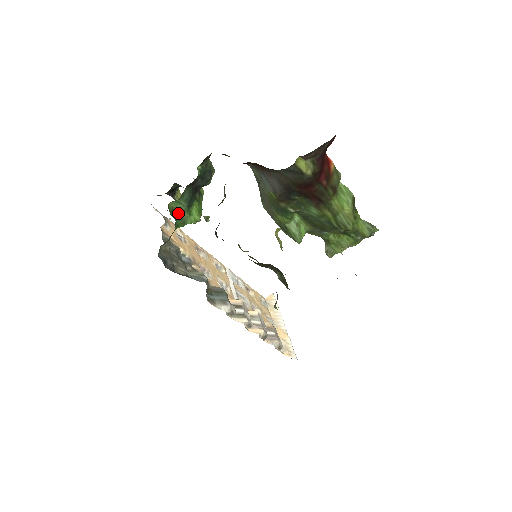
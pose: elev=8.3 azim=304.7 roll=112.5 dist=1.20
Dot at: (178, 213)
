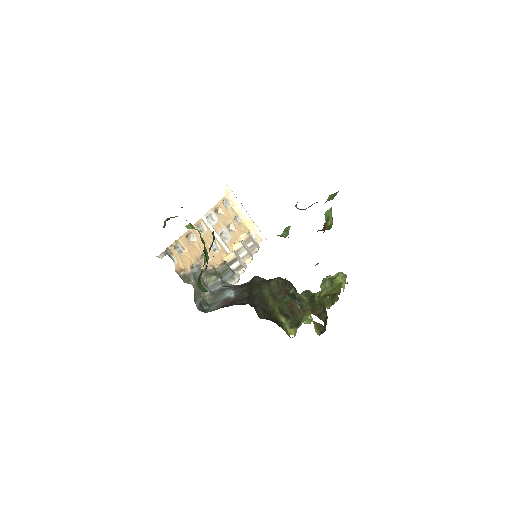
Dot at: (199, 276)
